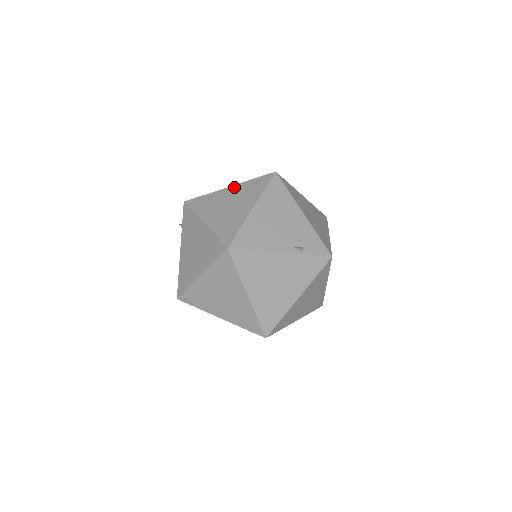
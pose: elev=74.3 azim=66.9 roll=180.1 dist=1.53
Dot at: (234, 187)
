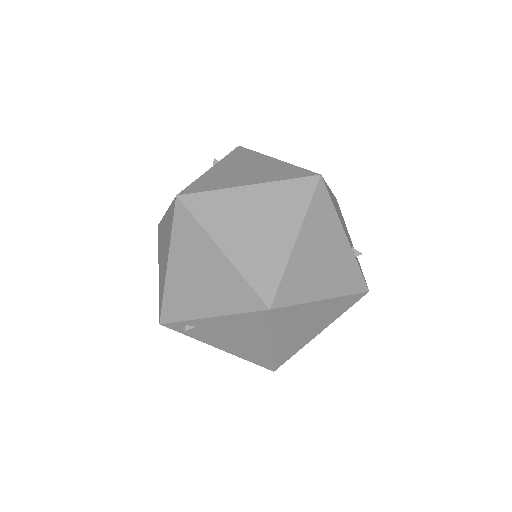
Dot at: occluded
